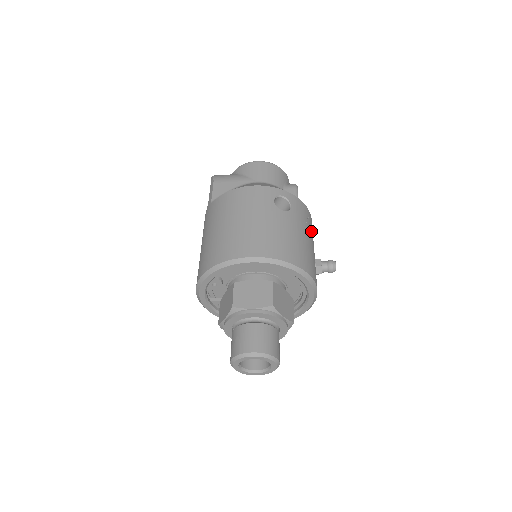
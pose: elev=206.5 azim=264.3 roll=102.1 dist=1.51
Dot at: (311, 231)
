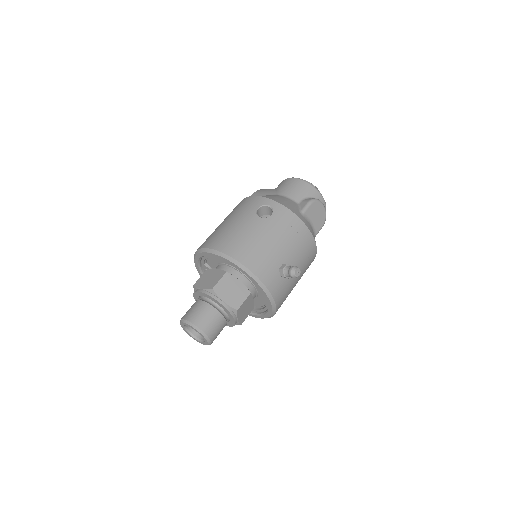
Dot at: (293, 239)
